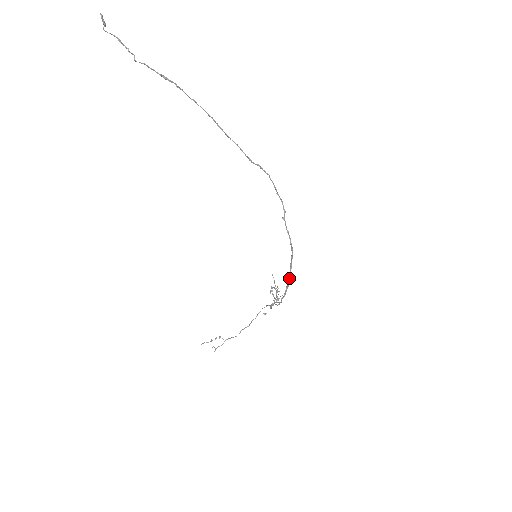
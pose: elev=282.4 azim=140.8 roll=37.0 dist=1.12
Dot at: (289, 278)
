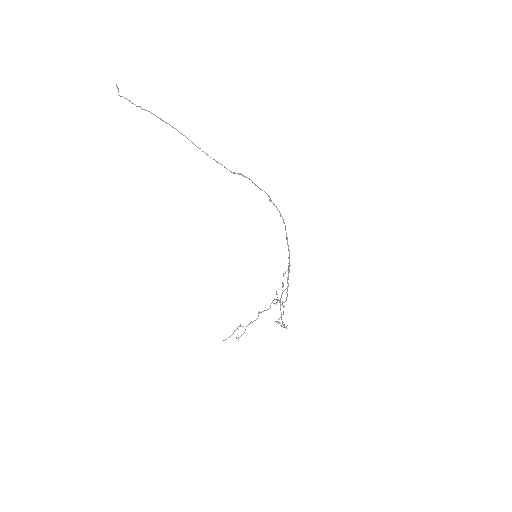
Dot at: (288, 250)
